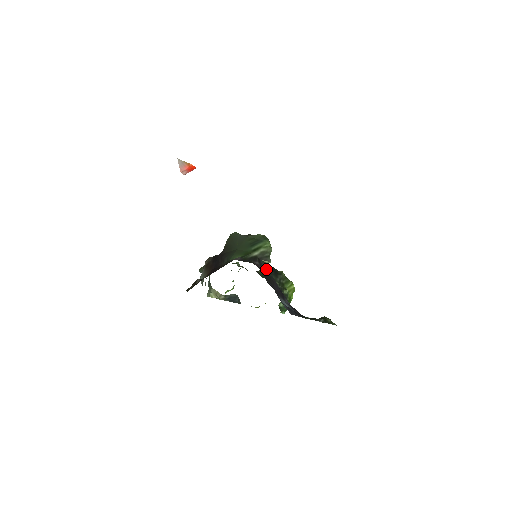
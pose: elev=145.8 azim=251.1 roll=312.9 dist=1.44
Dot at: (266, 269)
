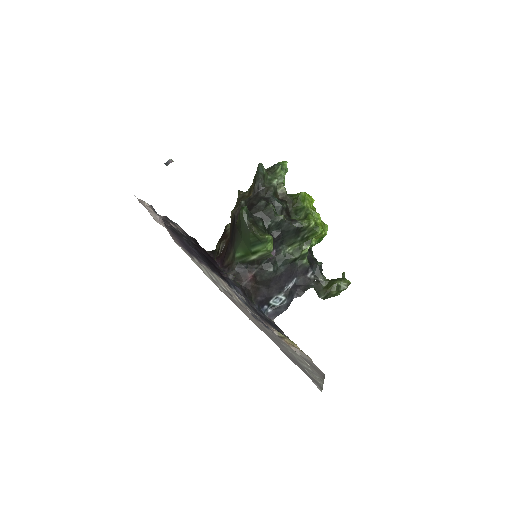
Dot at: (284, 234)
